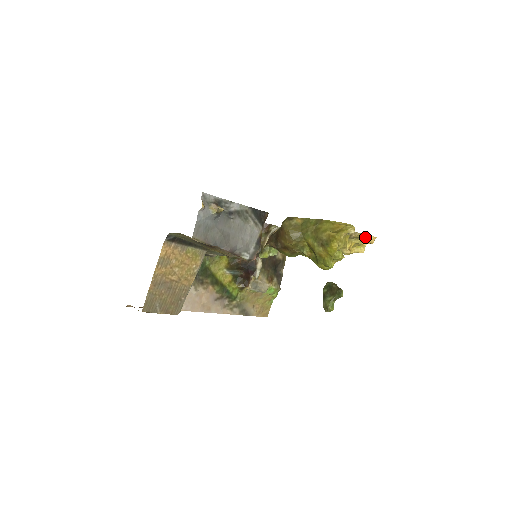
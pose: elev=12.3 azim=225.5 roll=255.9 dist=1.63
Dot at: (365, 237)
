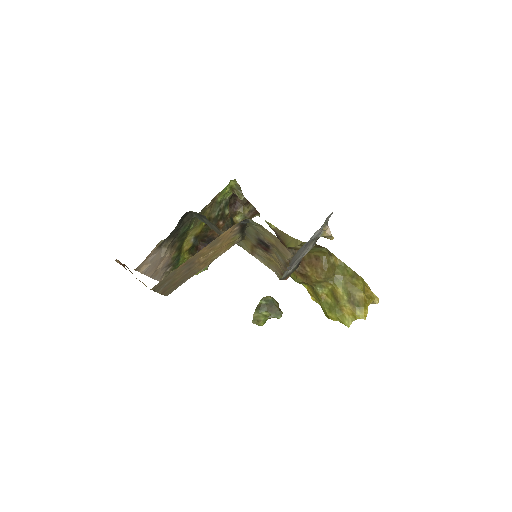
Dot at: occluded
